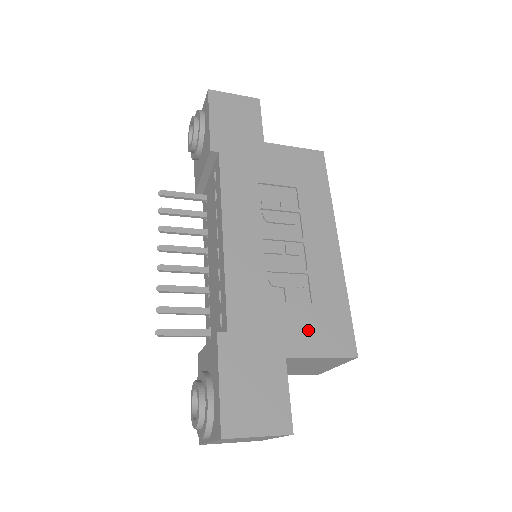
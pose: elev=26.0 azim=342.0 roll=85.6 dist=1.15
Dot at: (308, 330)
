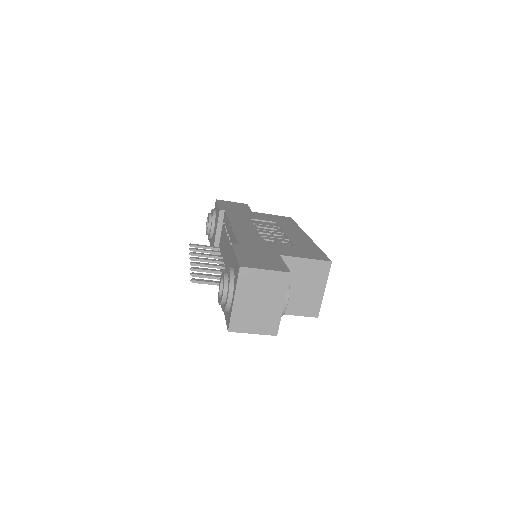
Dot at: (293, 251)
